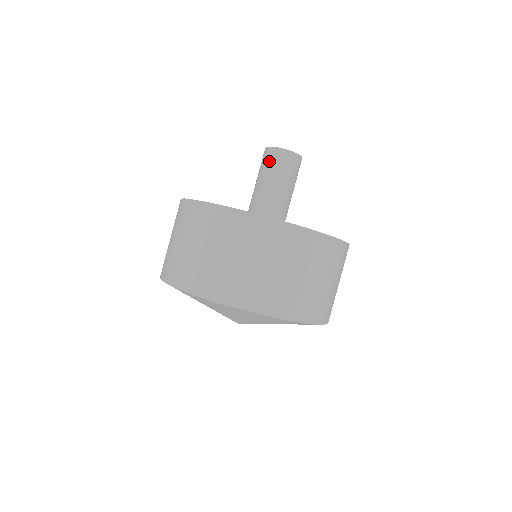
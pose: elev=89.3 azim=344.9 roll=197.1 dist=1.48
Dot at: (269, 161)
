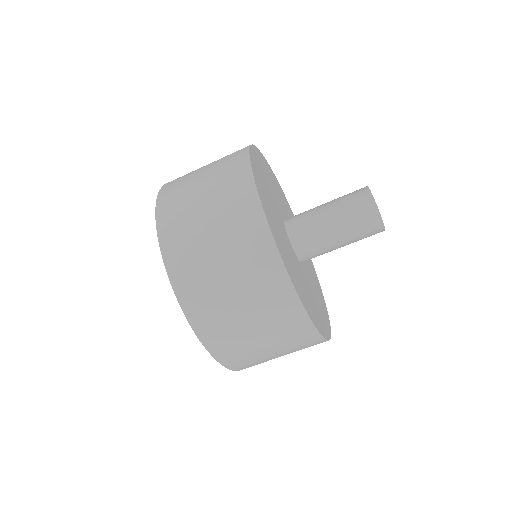
Dot at: (361, 218)
